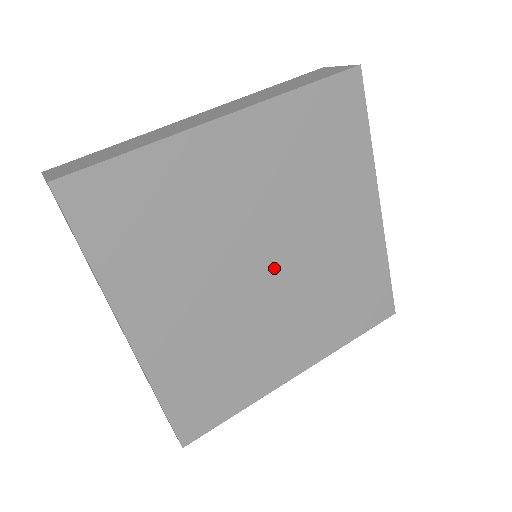
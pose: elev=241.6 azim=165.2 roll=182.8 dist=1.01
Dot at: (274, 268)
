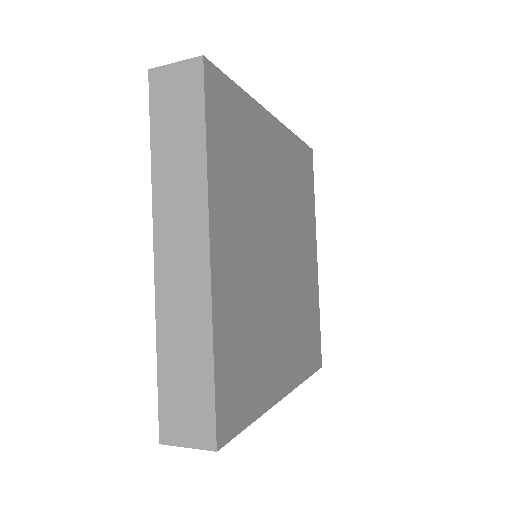
Dot at: (281, 261)
